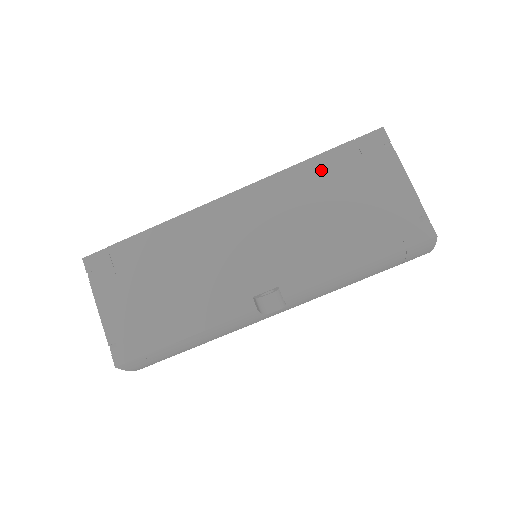
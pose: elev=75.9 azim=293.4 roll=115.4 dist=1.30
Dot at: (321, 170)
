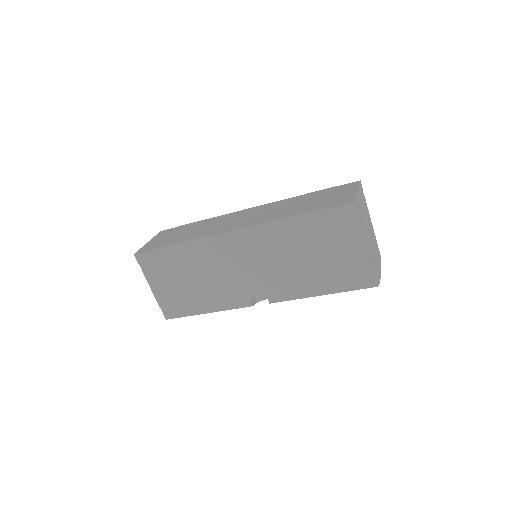
Dot at: (302, 226)
